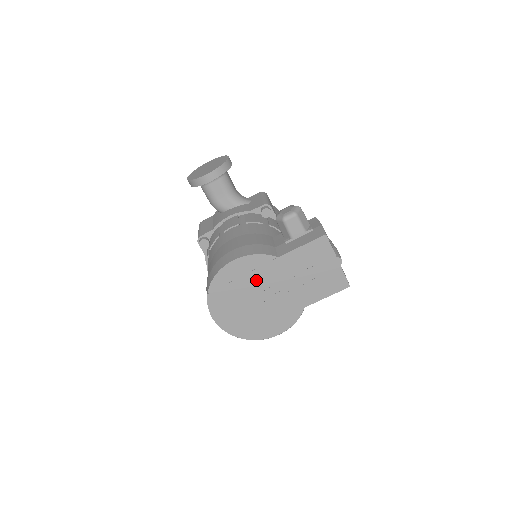
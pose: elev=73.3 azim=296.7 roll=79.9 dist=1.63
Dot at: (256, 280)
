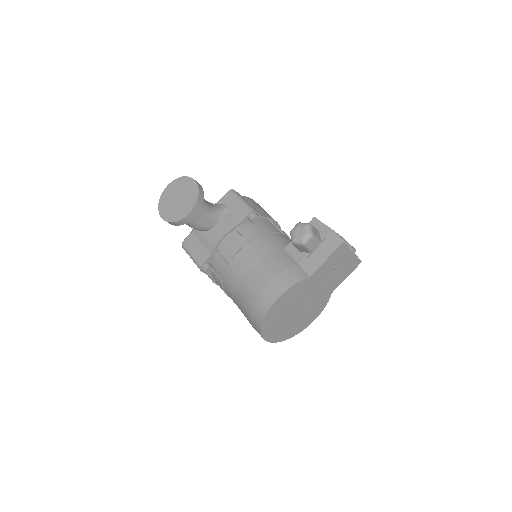
Dot at: (296, 300)
